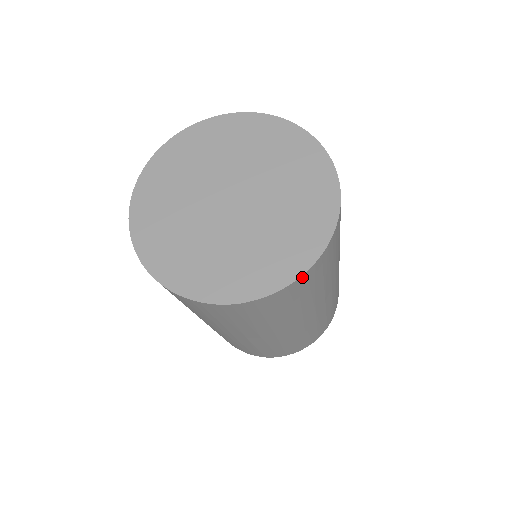
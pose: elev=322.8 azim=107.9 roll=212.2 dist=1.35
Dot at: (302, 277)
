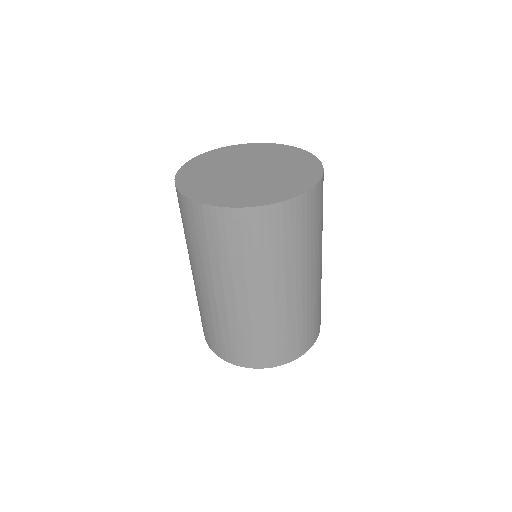
Dot at: (262, 209)
